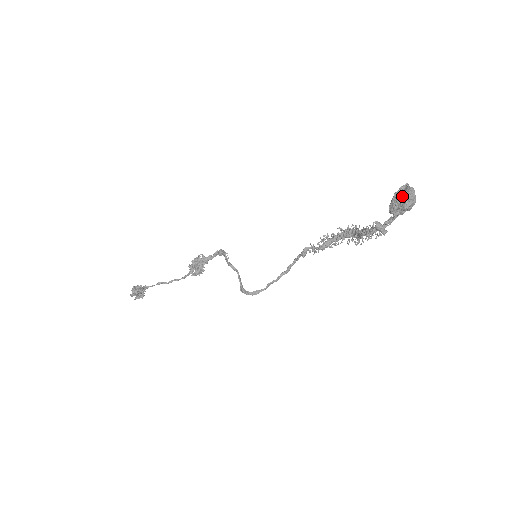
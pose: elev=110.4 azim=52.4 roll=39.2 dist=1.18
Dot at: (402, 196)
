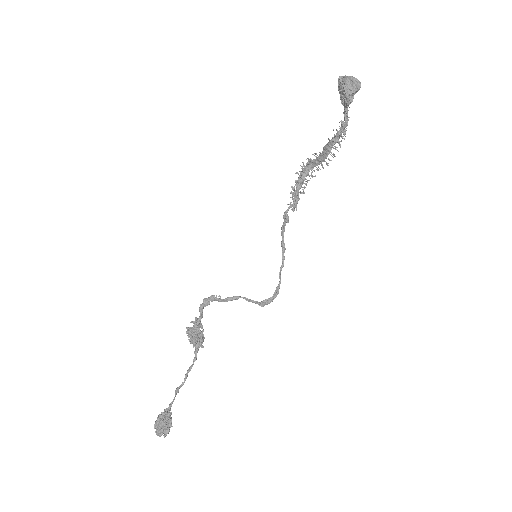
Dot at: (349, 82)
